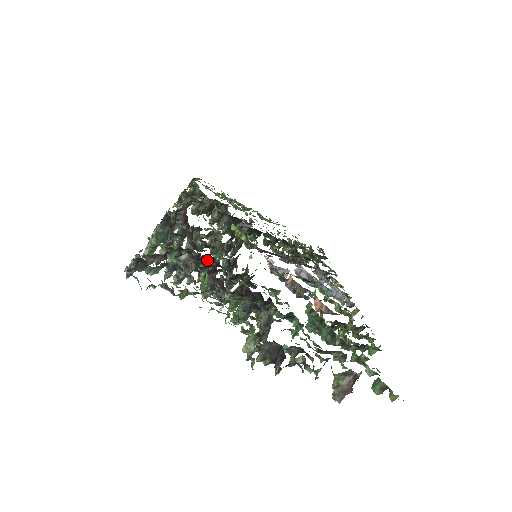
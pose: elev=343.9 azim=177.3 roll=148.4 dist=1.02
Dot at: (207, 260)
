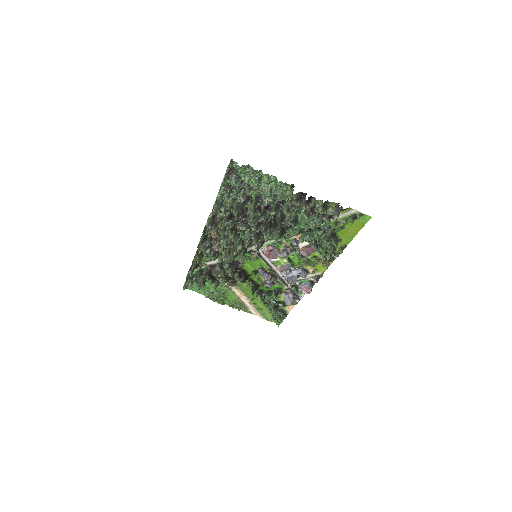
Dot at: (243, 216)
